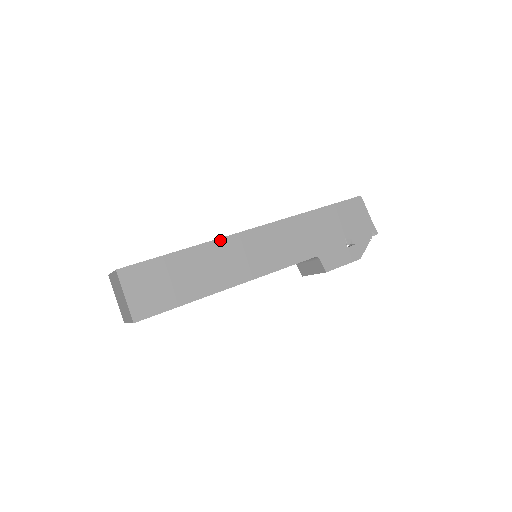
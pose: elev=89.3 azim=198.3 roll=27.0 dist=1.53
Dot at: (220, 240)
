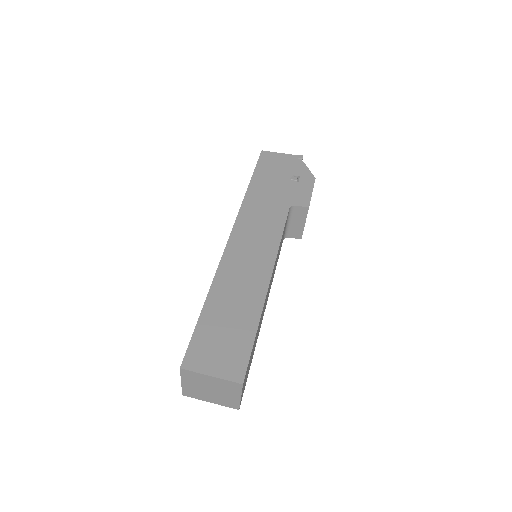
Dot at: (219, 268)
